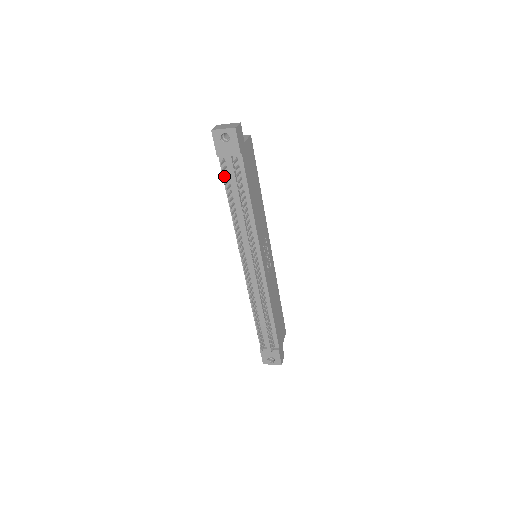
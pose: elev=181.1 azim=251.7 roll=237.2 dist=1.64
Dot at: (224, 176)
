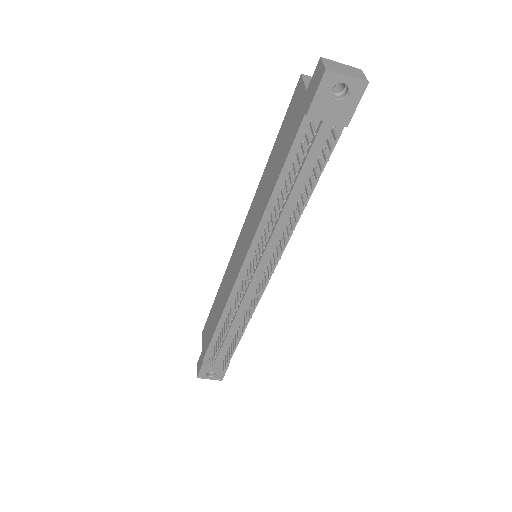
Dot at: (306, 153)
